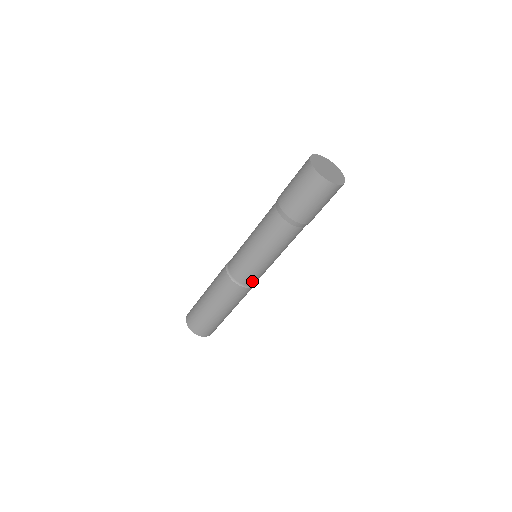
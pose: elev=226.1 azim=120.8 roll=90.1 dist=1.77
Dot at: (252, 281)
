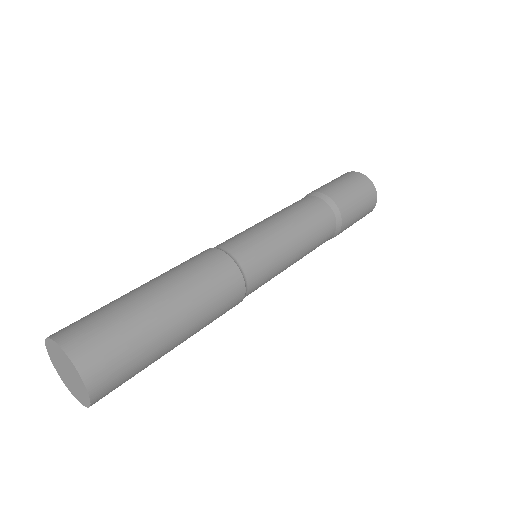
Dot at: (255, 278)
